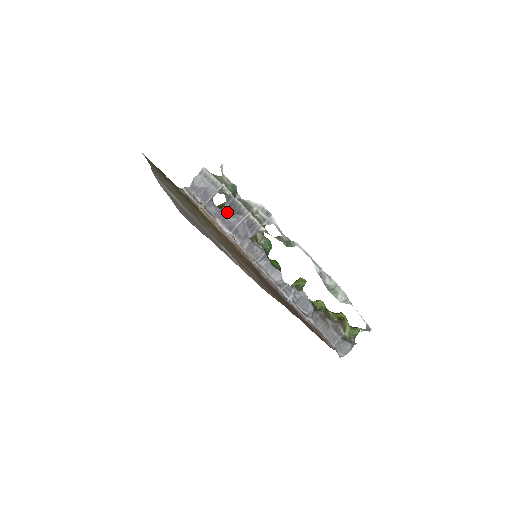
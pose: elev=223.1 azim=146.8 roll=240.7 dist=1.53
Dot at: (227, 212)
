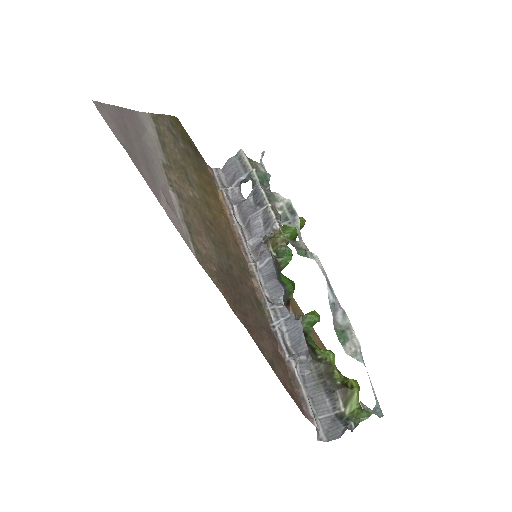
Dot at: (247, 201)
